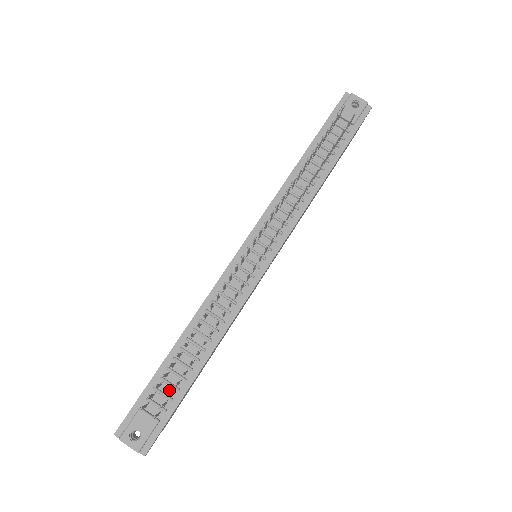
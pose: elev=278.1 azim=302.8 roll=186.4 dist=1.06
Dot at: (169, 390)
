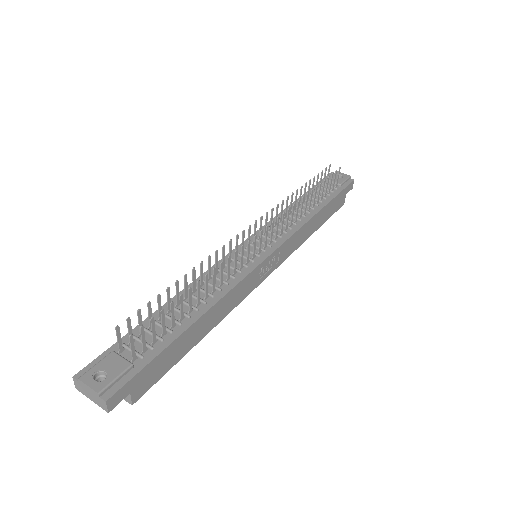
Dot at: (151, 340)
